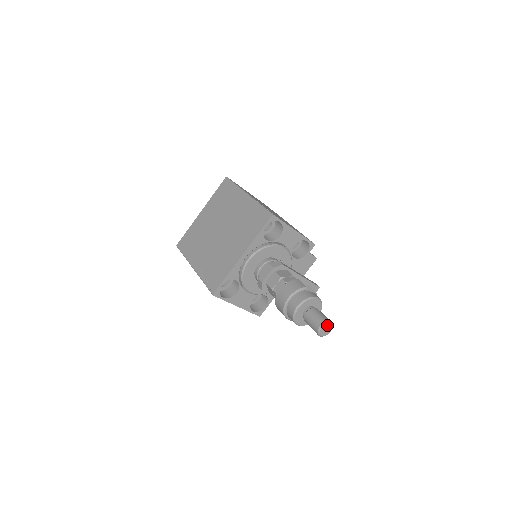
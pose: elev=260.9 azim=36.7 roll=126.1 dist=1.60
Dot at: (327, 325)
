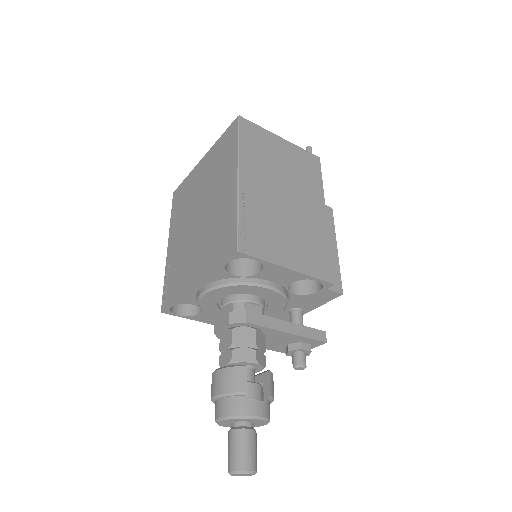
Dot at: (242, 473)
